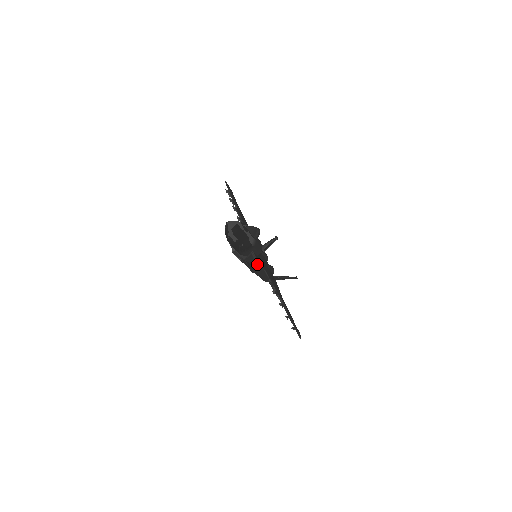
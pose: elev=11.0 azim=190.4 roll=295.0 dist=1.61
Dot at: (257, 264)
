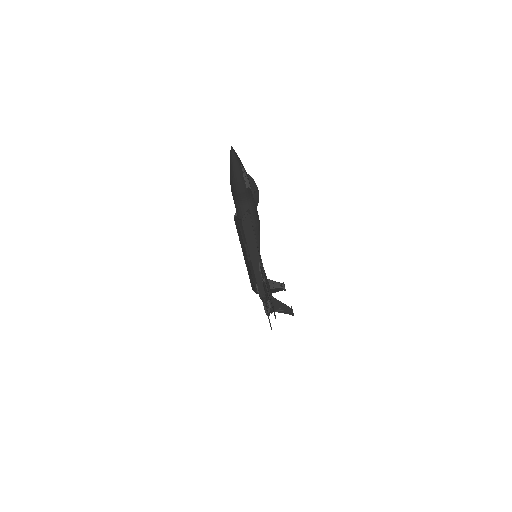
Dot at: (250, 223)
